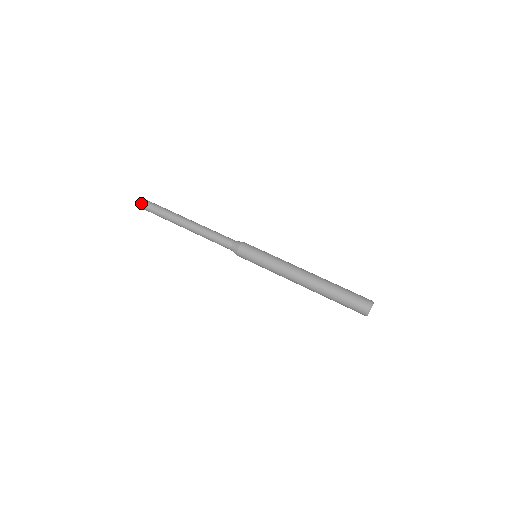
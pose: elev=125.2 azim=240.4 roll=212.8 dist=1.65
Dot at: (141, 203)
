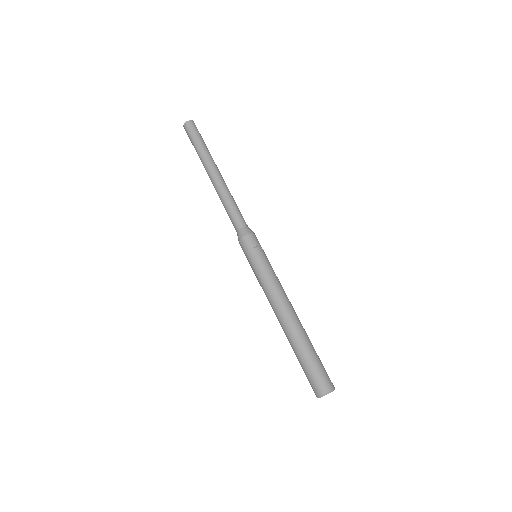
Dot at: (185, 127)
